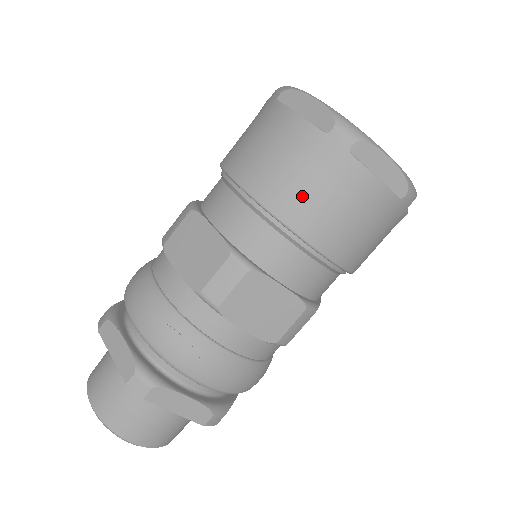
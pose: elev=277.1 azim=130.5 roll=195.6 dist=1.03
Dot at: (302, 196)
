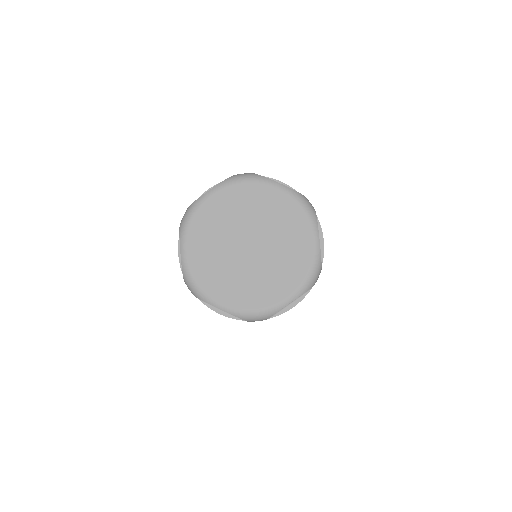
Dot at: occluded
